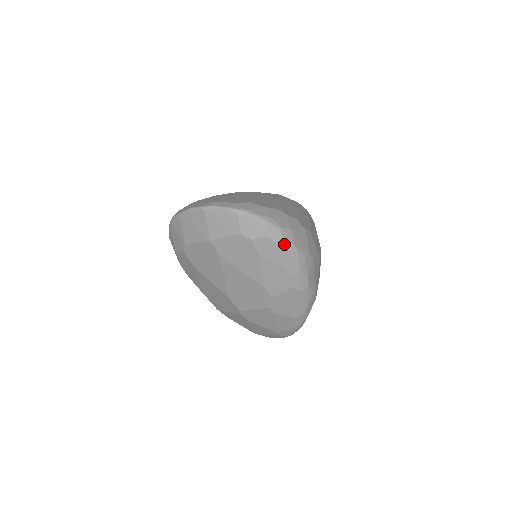
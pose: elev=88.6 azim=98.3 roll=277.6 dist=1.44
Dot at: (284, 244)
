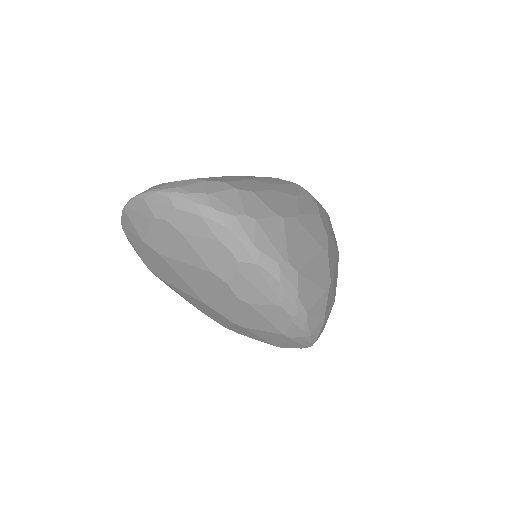
Dot at: (198, 210)
